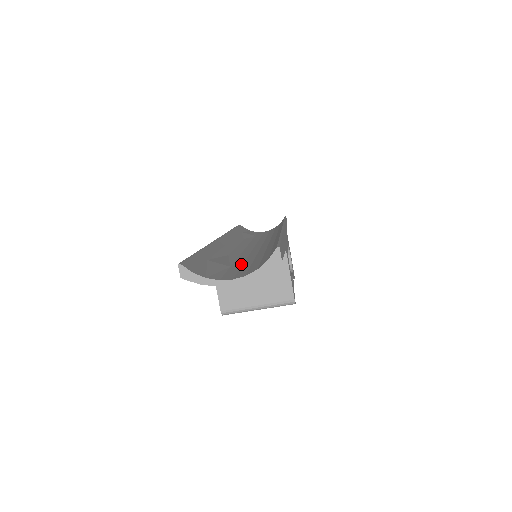
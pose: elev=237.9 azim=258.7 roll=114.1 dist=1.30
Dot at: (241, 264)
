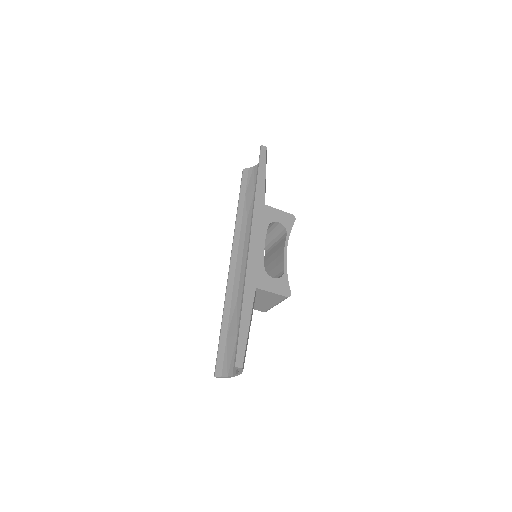
Dot at: occluded
